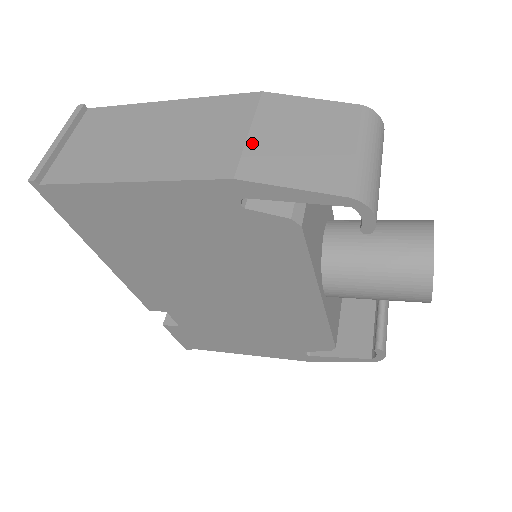
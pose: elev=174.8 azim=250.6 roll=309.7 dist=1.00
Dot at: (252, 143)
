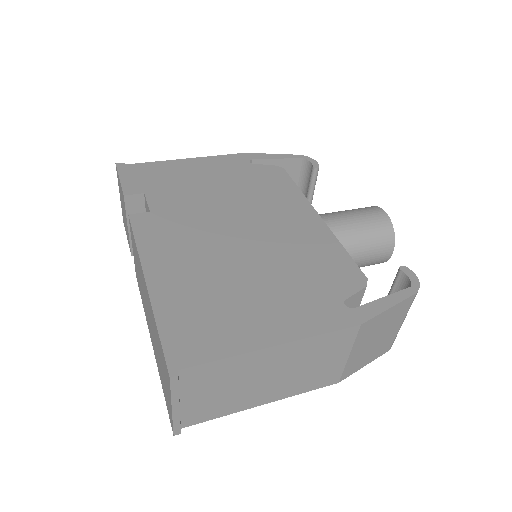
Dot at: (350, 361)
